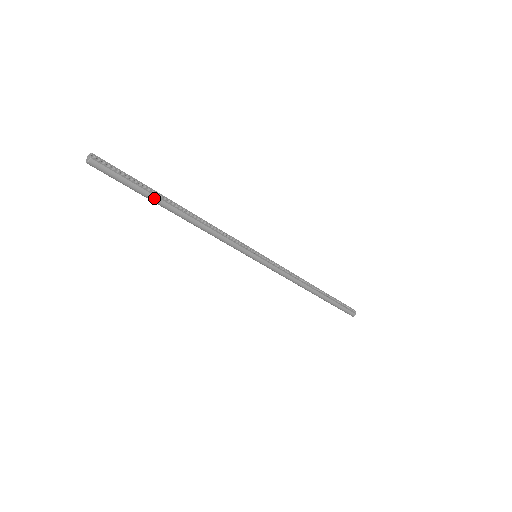
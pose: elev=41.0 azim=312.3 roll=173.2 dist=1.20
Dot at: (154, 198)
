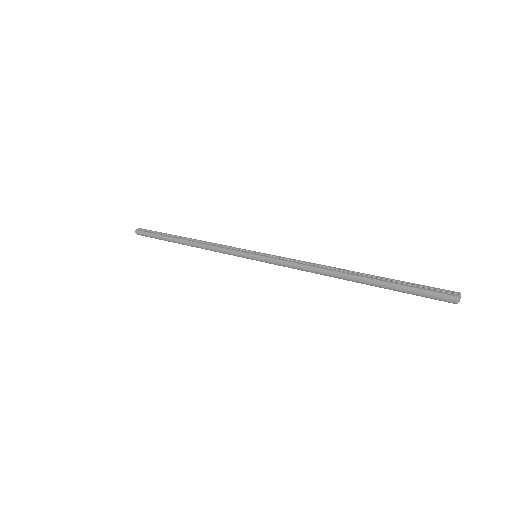
Dot at: (167, 238)
